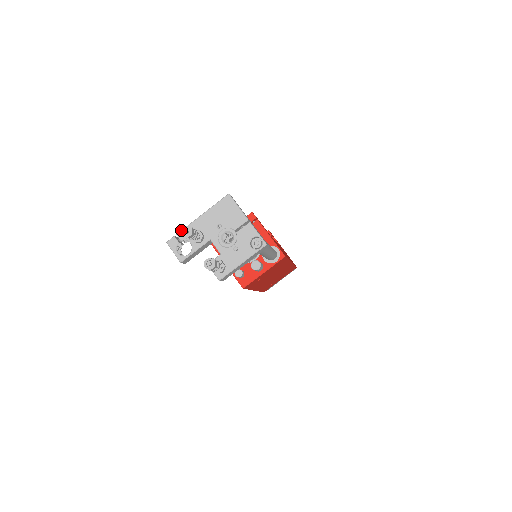
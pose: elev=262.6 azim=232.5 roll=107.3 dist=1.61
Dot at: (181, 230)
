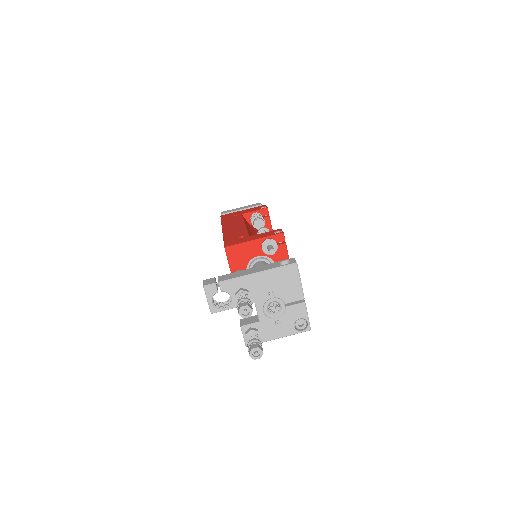
Dot at: (240, 308)
